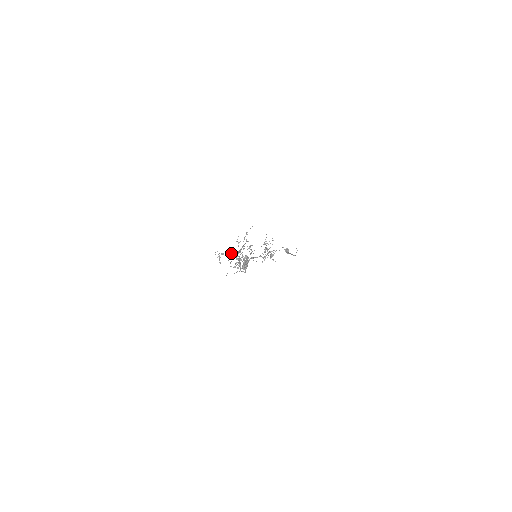
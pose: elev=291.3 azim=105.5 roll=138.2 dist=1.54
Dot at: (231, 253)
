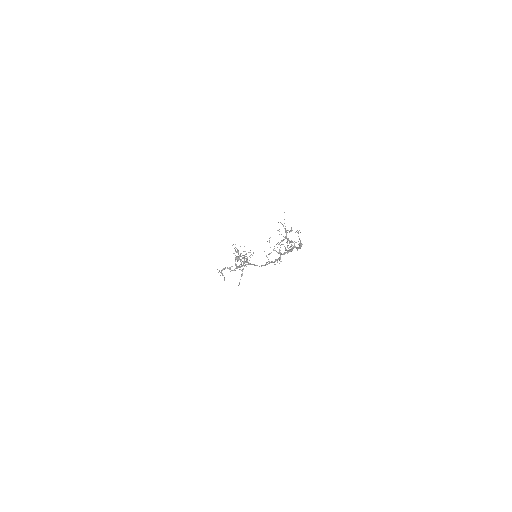
Dot at: (277, 243)
